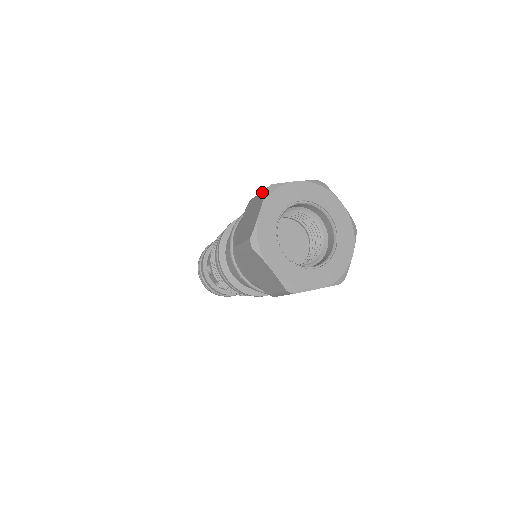
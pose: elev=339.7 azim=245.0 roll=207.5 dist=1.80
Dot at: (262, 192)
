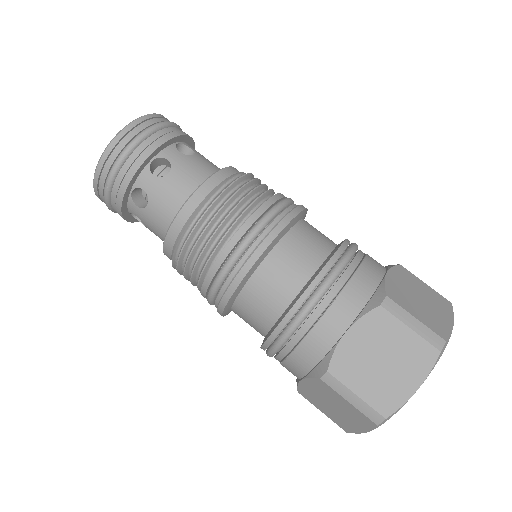
Dot at: (430, 346)
